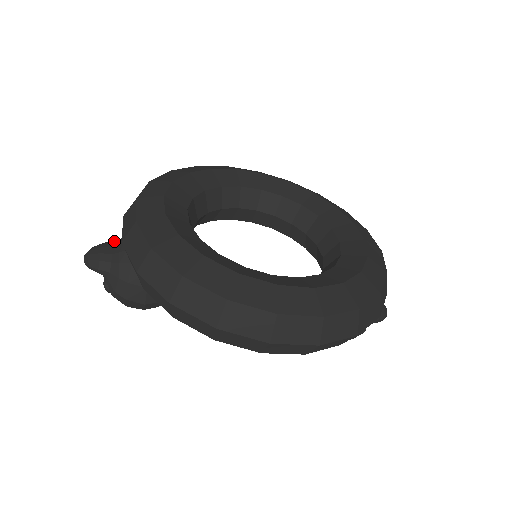
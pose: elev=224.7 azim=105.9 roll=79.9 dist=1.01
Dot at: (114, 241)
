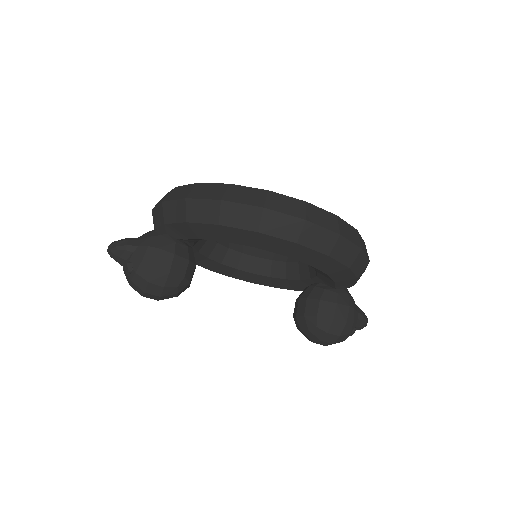
Dot at: occluded
